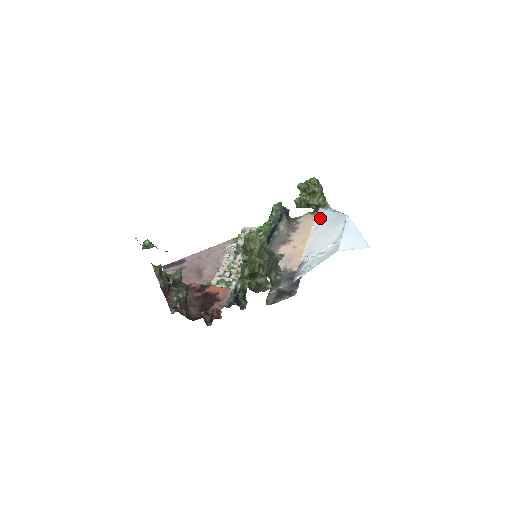
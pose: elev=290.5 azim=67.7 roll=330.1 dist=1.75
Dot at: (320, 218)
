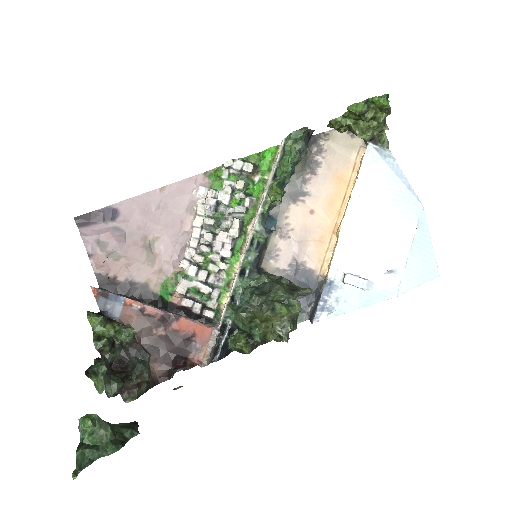
Dot at: (369, 177)
